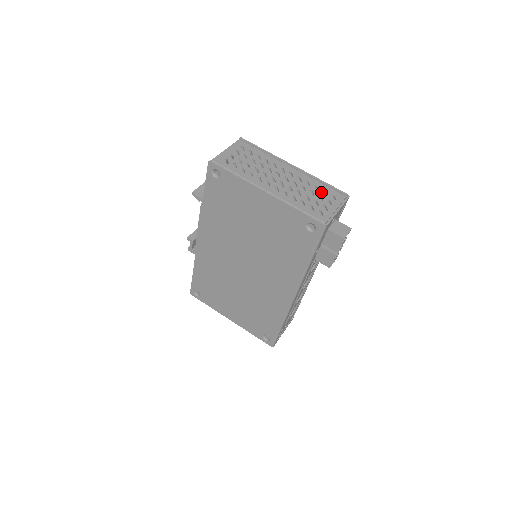
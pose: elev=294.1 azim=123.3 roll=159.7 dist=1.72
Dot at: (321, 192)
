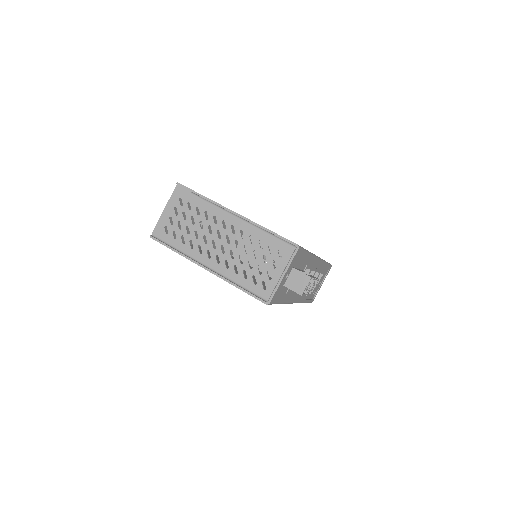
Dot at: (265, 250)
